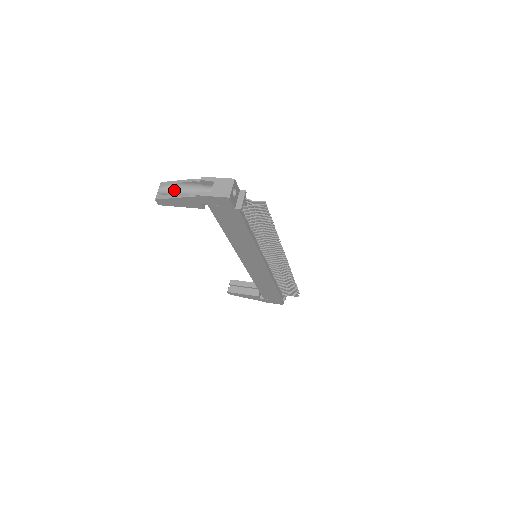
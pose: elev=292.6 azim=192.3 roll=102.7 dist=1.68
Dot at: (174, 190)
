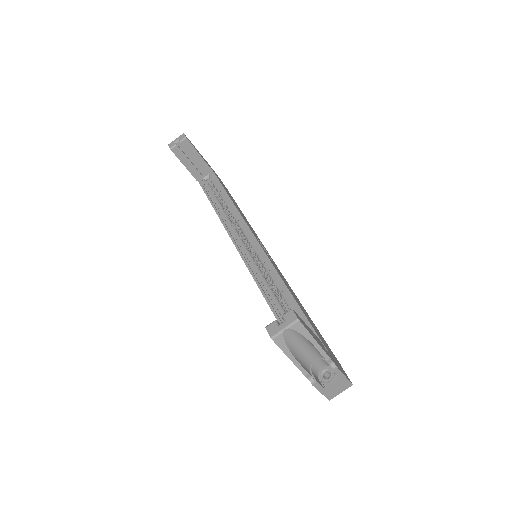
Dot at: (299, 340)
